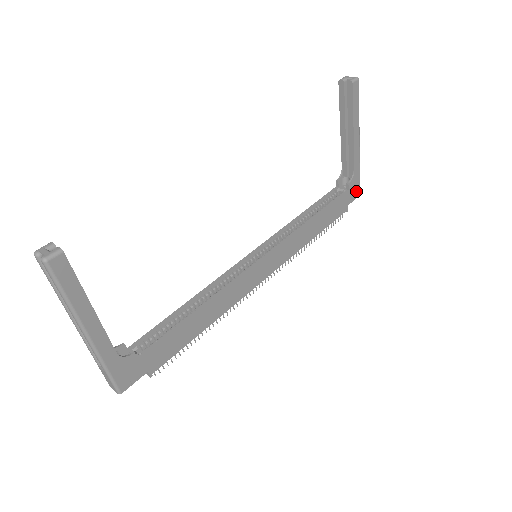
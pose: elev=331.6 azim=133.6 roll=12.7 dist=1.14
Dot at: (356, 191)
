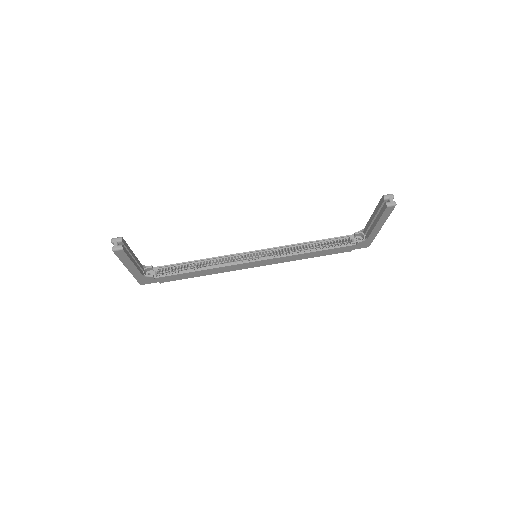
Dot at: (365, 245)
